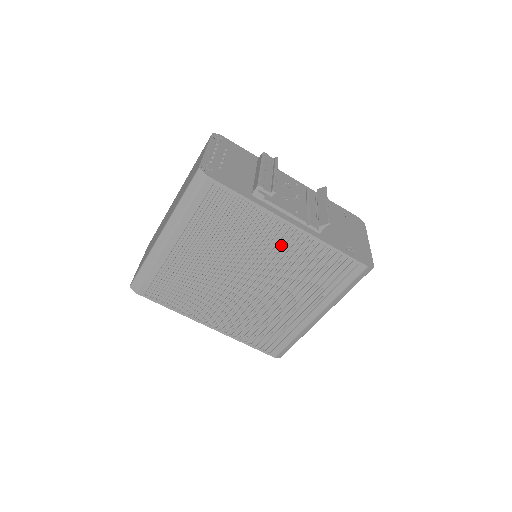
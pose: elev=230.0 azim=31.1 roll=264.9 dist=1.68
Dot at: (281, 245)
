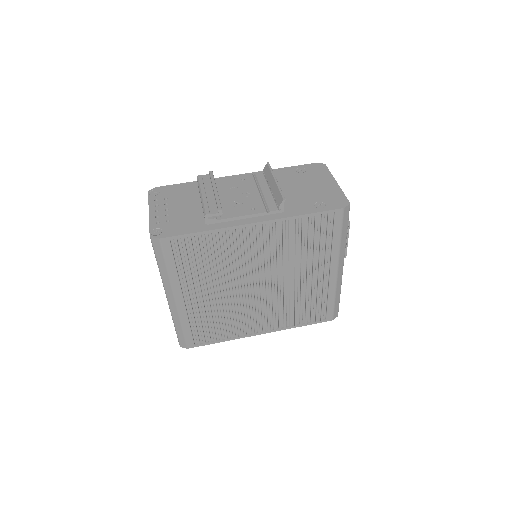
Dot at: (261, 243)
